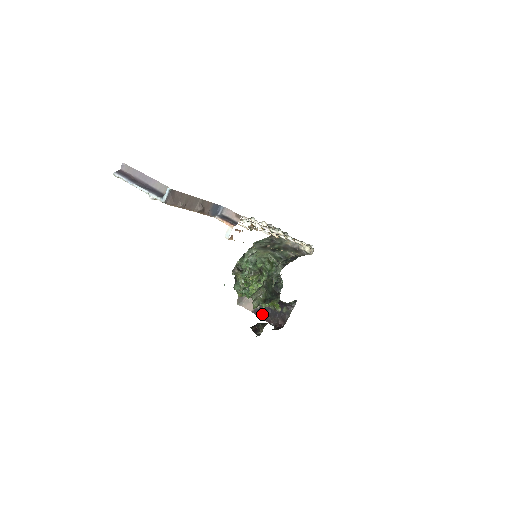
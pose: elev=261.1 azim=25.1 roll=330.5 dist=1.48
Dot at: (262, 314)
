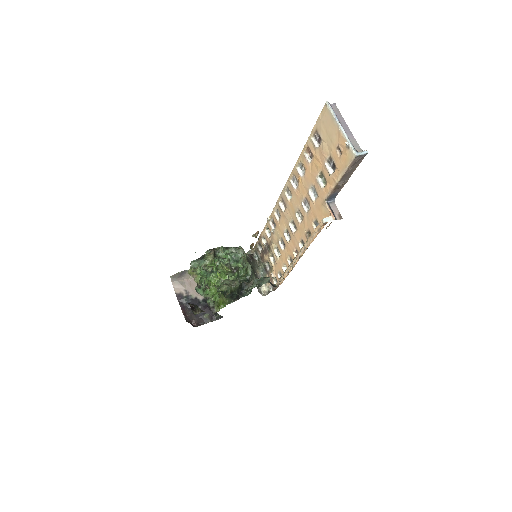
Dot at: (183, 303)
